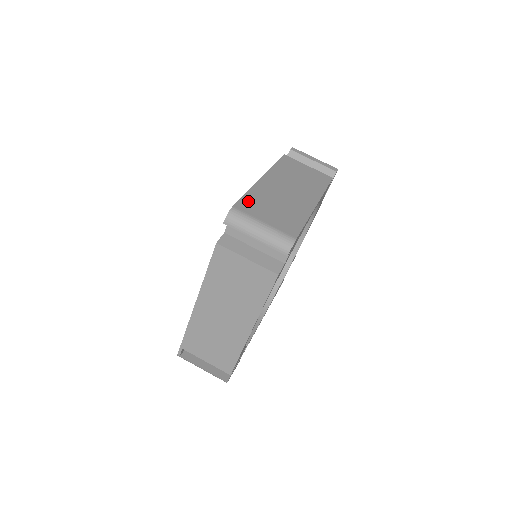
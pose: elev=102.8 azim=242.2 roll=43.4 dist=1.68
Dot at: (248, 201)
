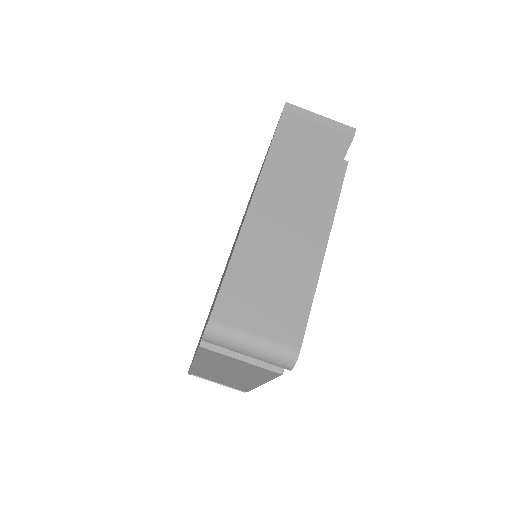
Dot at: (229, 294)
